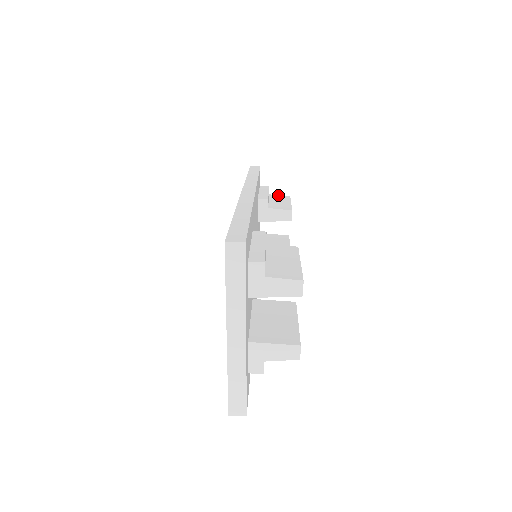
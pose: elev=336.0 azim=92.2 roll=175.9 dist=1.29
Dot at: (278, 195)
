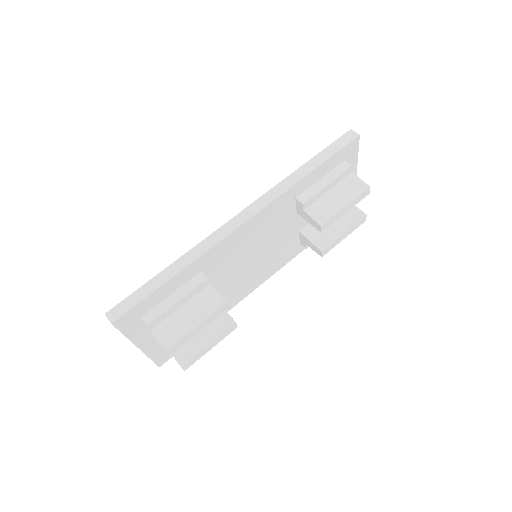
Dot at: (359, 179)
